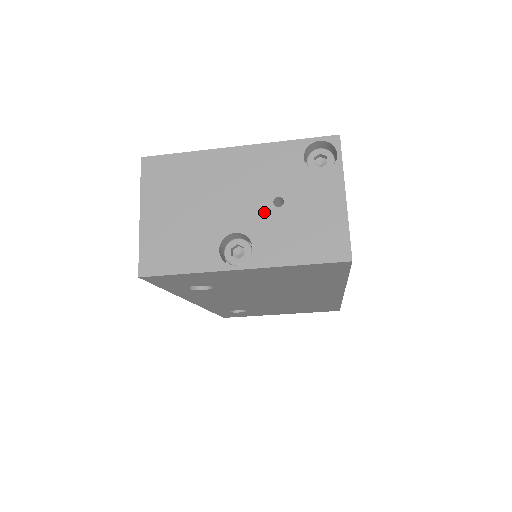
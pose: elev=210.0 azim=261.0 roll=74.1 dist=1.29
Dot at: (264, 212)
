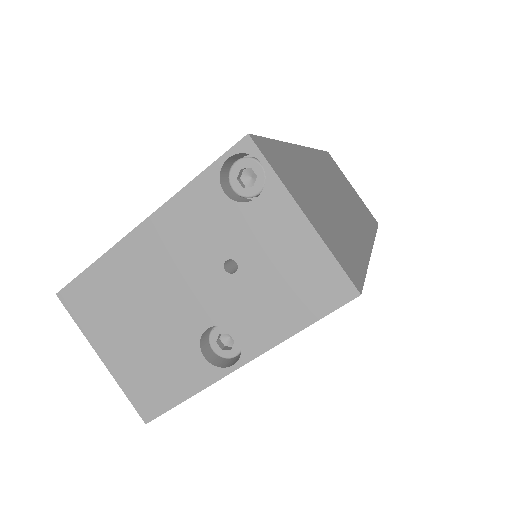
Dot at: (222, 288)
